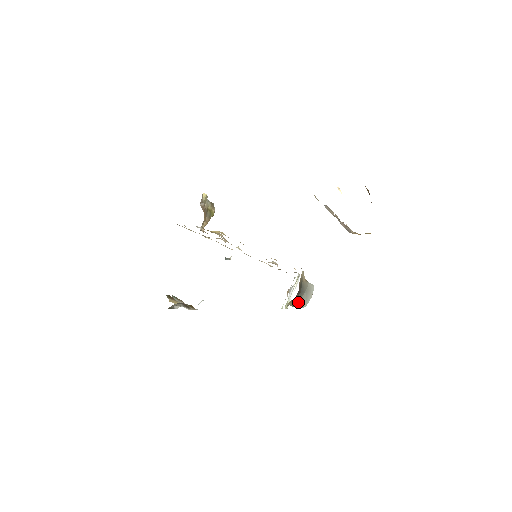
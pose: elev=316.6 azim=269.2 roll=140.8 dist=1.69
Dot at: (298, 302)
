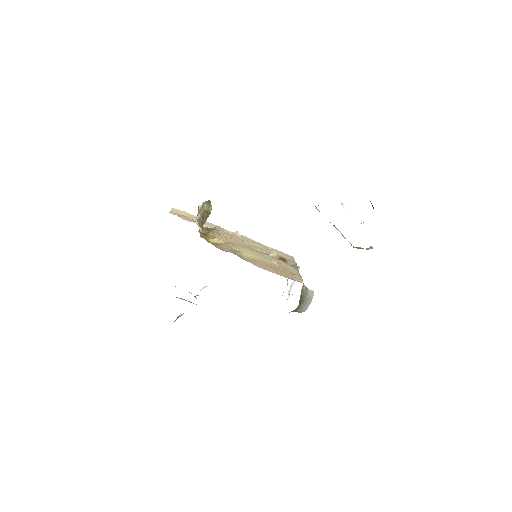
Dot at: (298, 309)
